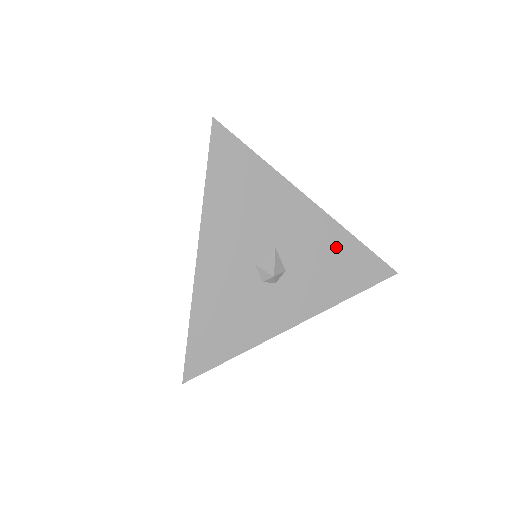
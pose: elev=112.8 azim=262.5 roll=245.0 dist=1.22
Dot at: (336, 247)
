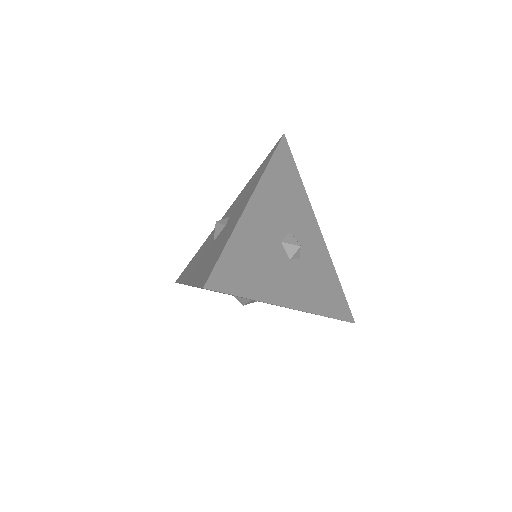
Dot at: occluded
